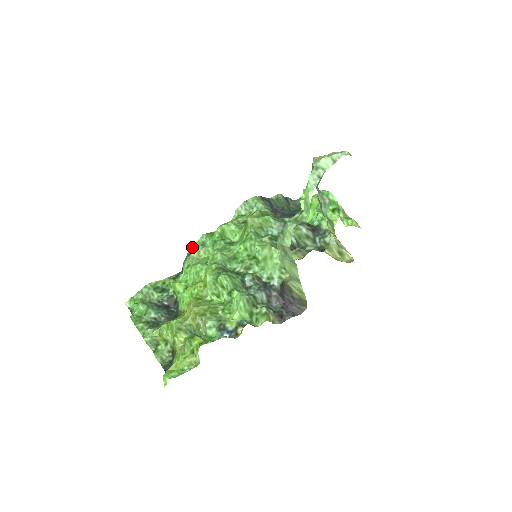
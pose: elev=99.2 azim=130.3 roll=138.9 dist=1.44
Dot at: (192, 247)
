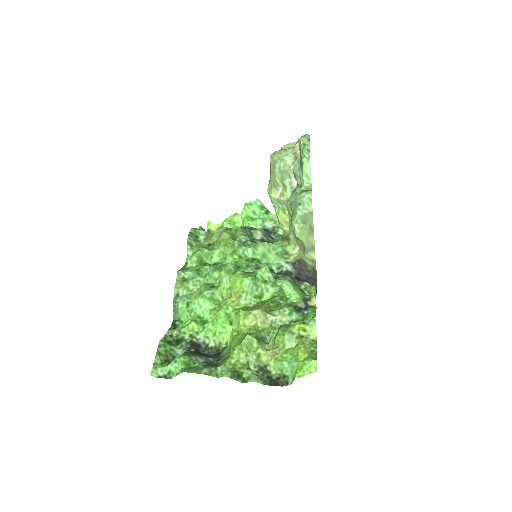
Dot at: (175, 287)
